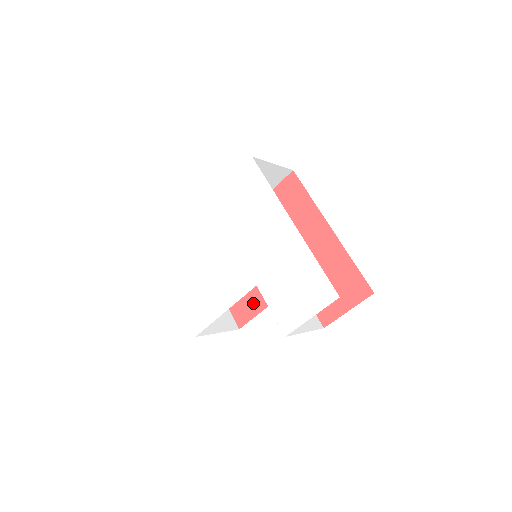
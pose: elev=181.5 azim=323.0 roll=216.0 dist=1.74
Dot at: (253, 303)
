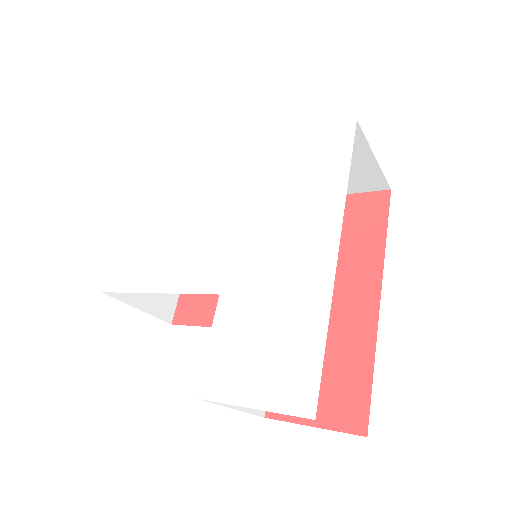
Dot at: (211, 308)
